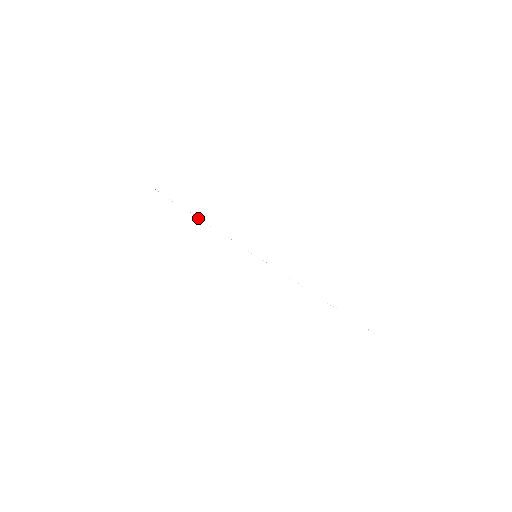
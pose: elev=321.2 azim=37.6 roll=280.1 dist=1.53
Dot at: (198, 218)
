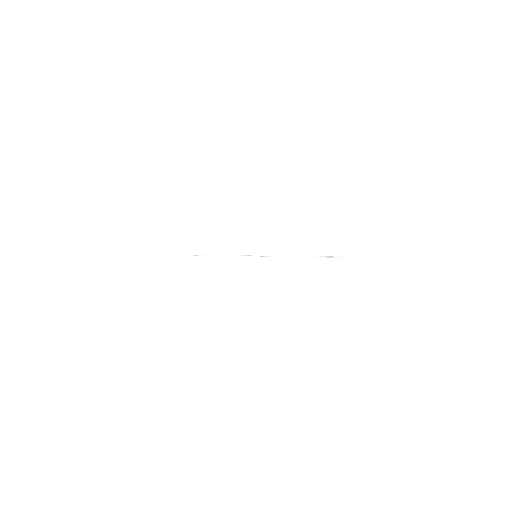
Dot at: (211, 255)
